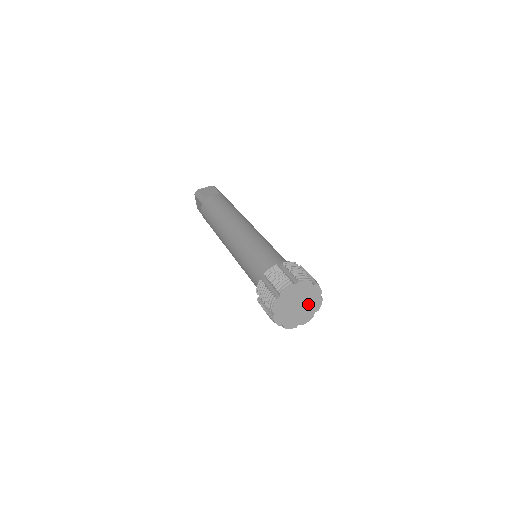
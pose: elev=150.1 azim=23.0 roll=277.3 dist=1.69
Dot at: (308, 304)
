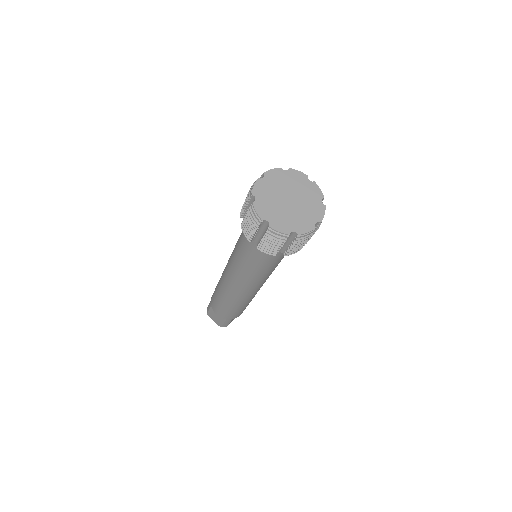
Dot at: (298, 214)
